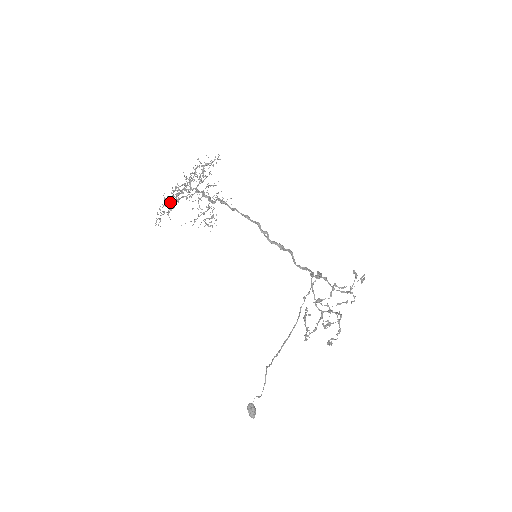
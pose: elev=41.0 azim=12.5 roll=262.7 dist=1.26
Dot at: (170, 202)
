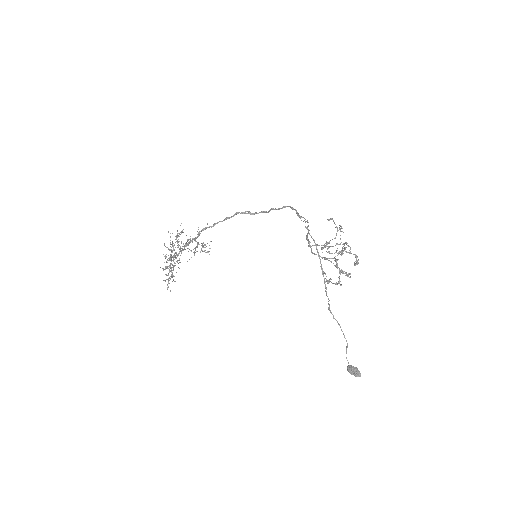
Dot at: (168, 273)
